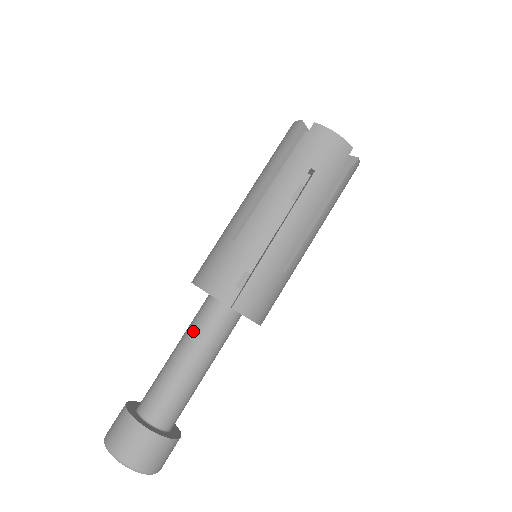
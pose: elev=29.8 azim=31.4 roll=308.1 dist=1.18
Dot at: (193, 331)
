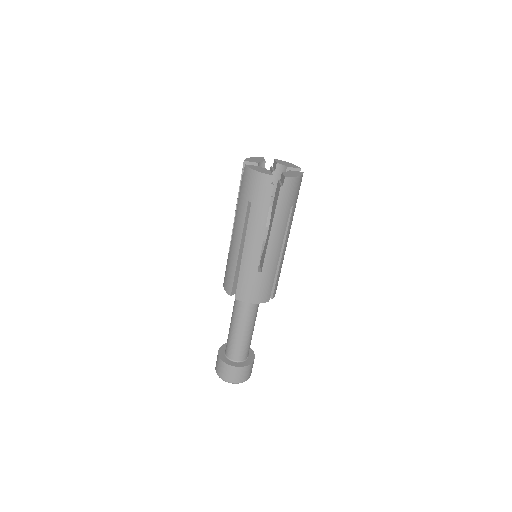
Dot at: (233, 308)
